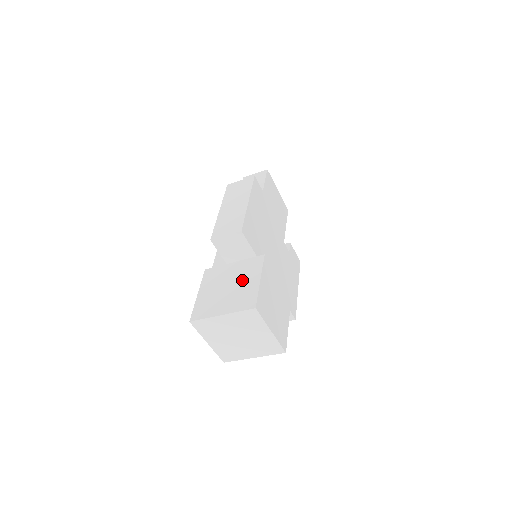
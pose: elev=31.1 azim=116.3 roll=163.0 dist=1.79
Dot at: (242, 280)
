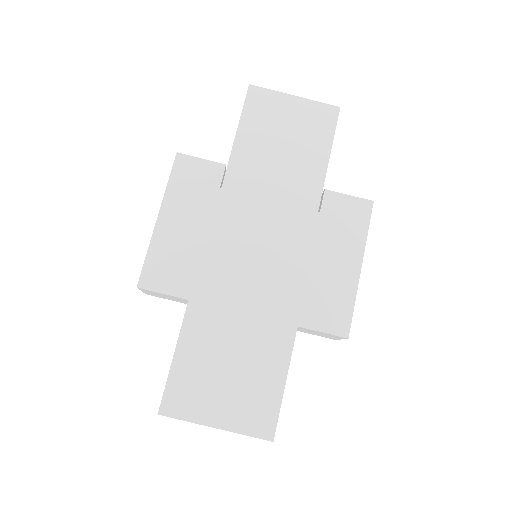
Dot at: occluded
